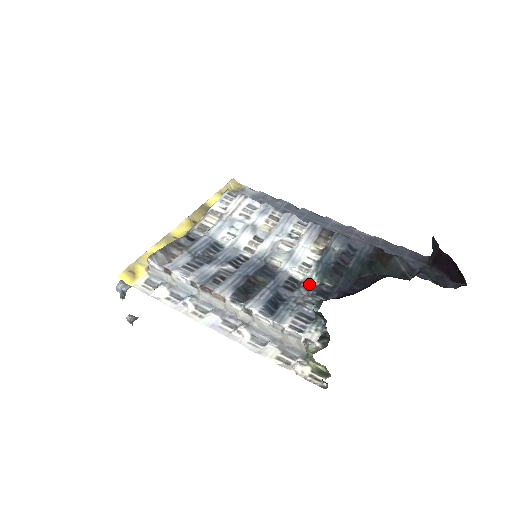
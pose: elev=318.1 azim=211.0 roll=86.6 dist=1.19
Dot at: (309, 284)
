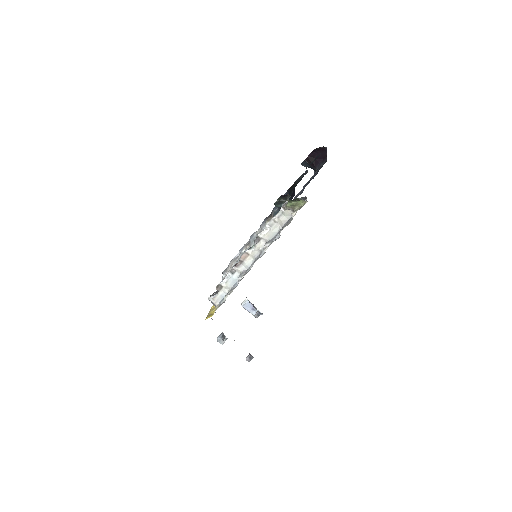
Dot at: occluded
